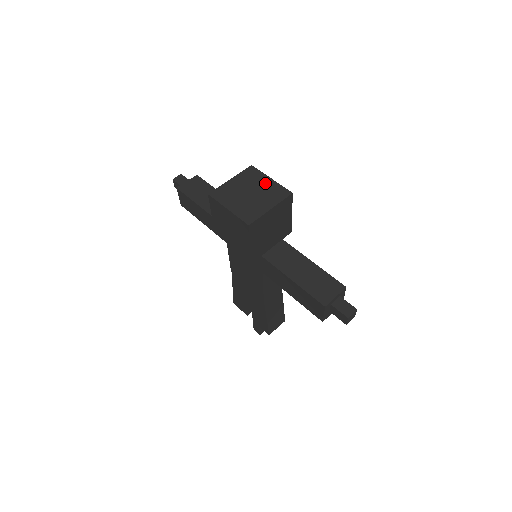
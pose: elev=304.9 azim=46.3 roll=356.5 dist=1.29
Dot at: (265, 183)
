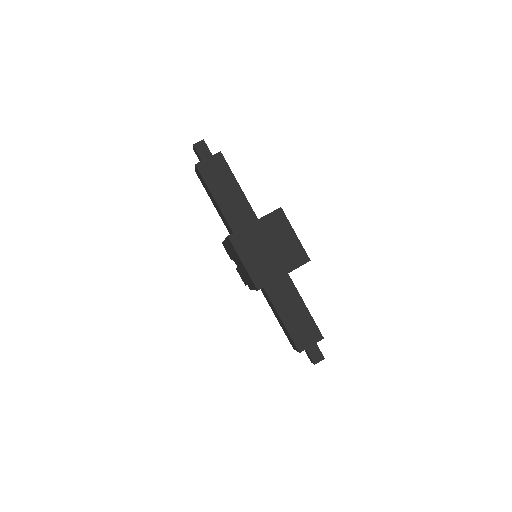
Dot at: (288, 239)
